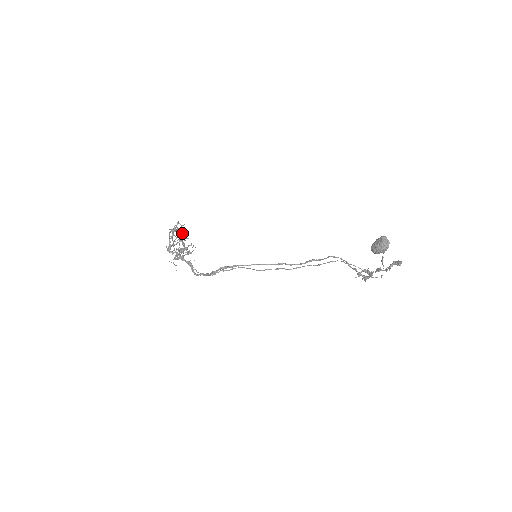
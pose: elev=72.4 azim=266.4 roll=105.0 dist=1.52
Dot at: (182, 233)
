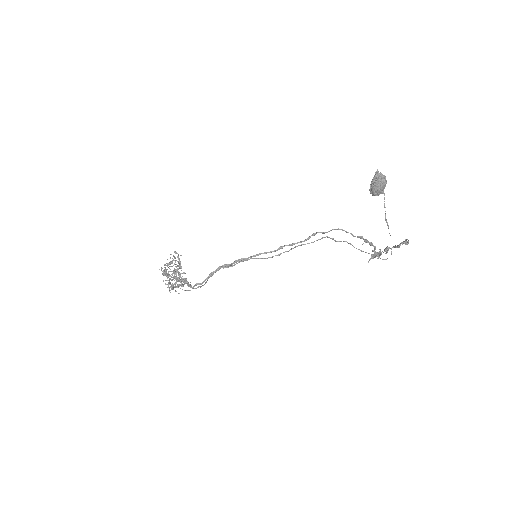
Dot at: (179, 260)
